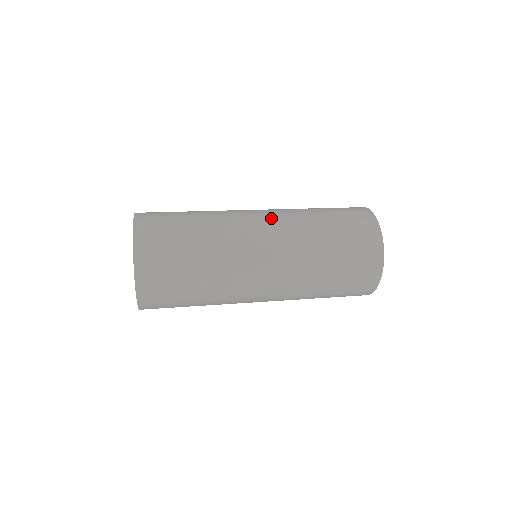
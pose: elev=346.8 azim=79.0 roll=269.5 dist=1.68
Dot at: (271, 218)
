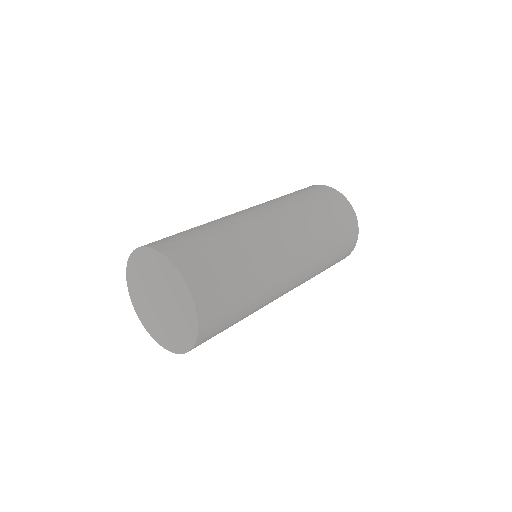
Dot at: (301, 262)
